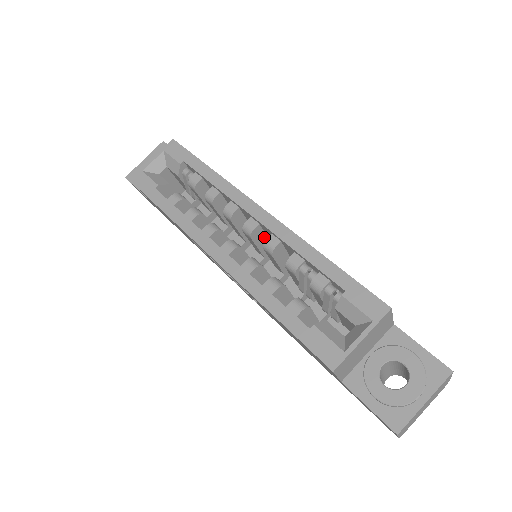
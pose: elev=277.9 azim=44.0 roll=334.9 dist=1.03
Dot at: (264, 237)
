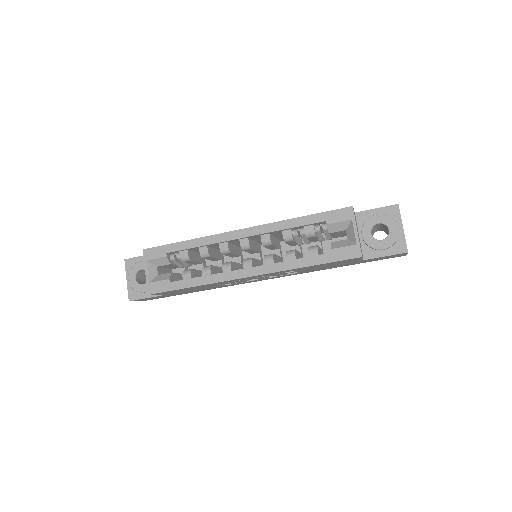
Dot at: (253, 242)
